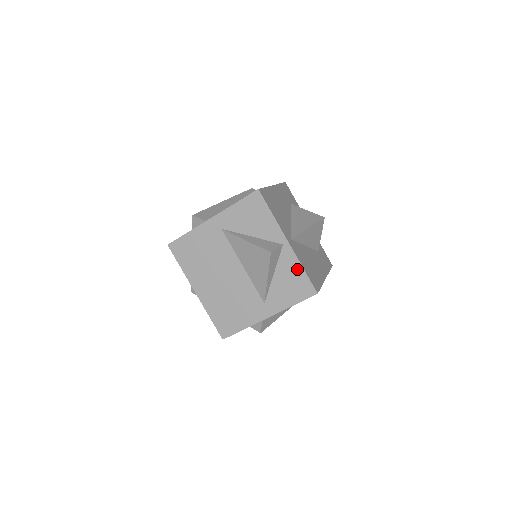
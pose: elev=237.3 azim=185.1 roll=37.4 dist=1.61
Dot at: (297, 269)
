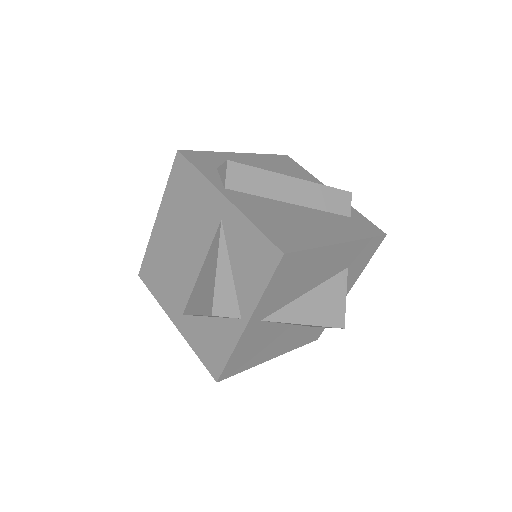
Dot at: (227, 347)
